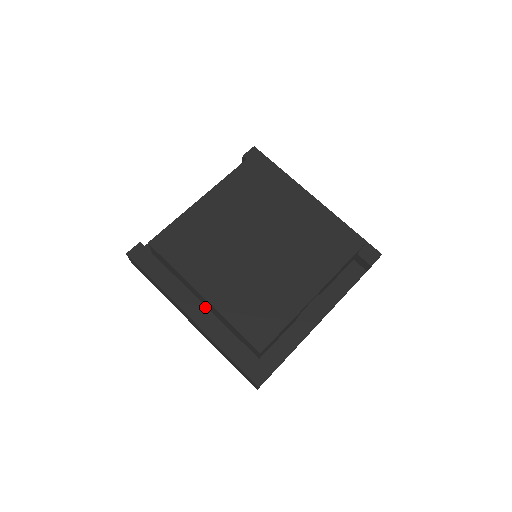
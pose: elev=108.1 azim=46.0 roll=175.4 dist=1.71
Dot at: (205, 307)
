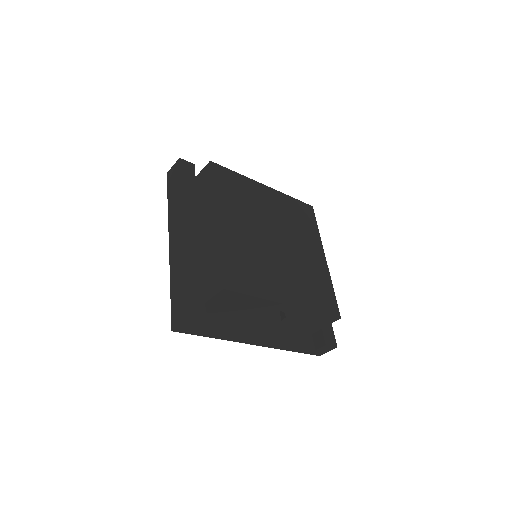
Dot at: (199, 237)
